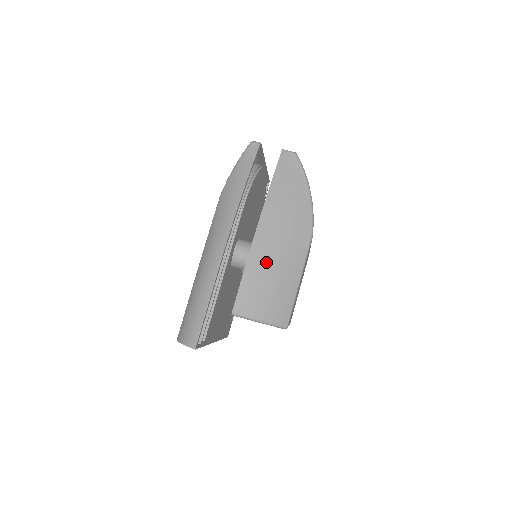
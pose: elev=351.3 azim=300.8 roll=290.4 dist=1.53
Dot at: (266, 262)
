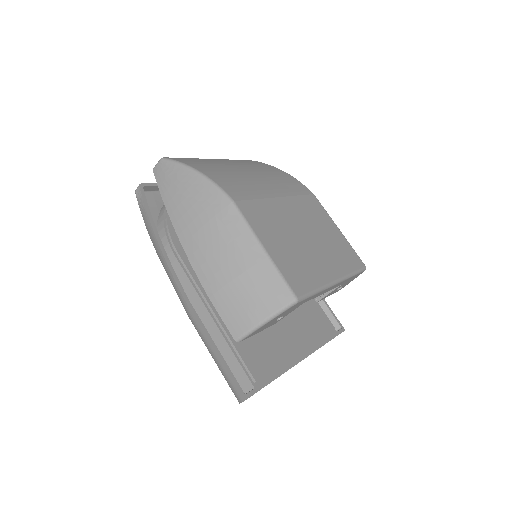
Dot at: (216, 269)
